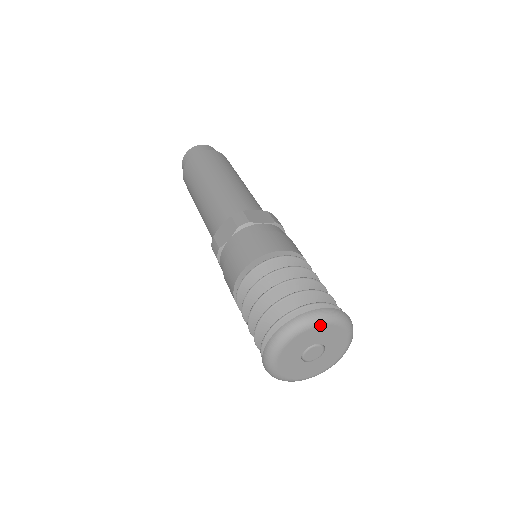
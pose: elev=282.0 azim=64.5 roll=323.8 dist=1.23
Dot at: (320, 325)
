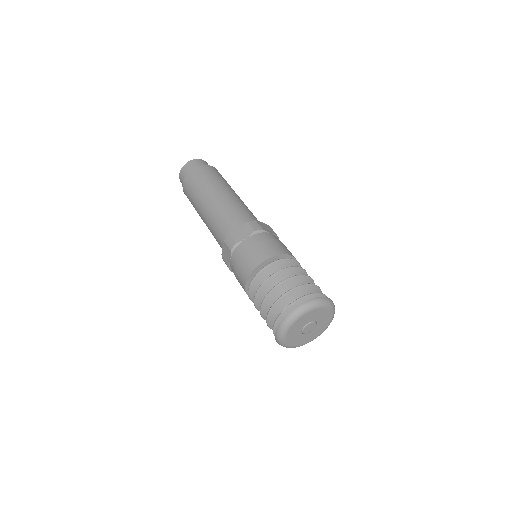
Dot at: (324, 308)
